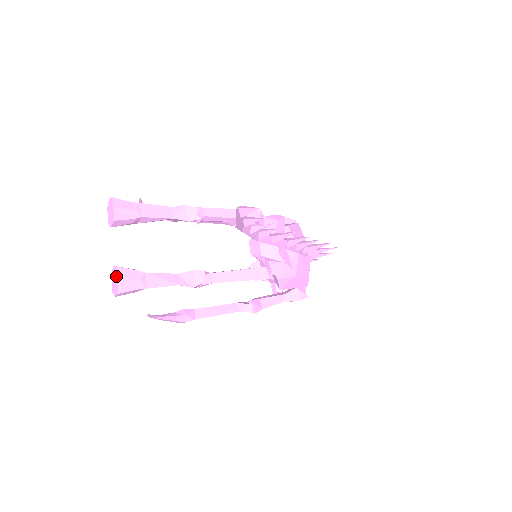
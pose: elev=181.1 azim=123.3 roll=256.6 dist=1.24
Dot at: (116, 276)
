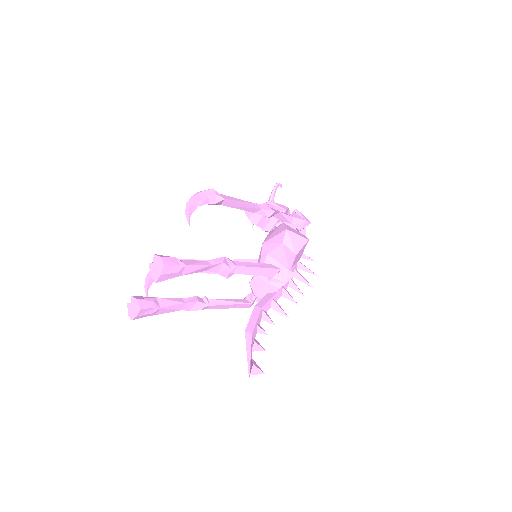
Dot at: (136, 312)
